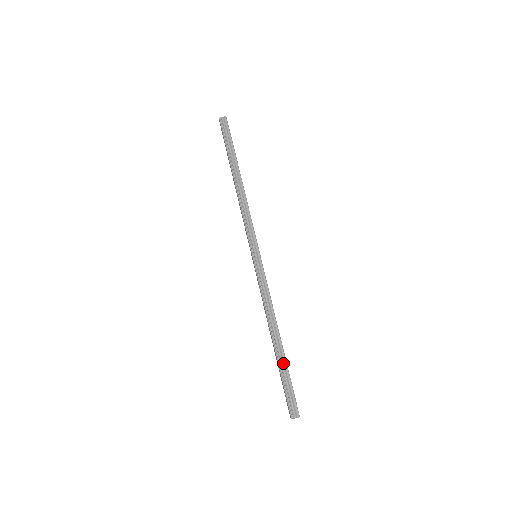
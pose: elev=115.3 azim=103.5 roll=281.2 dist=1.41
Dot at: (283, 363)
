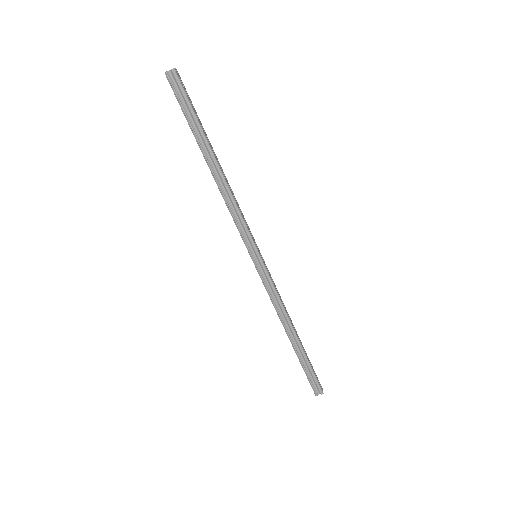
Dot at: (302, 355)
